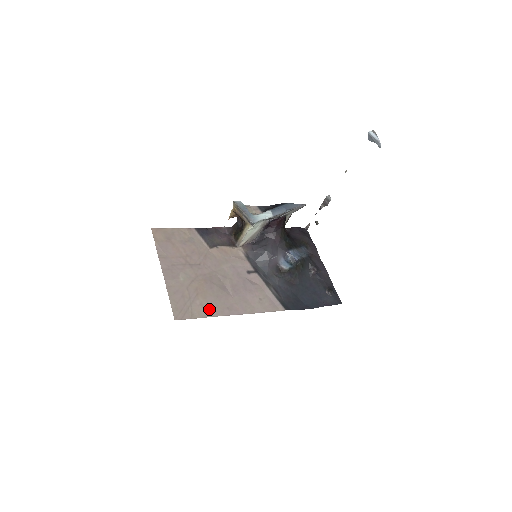
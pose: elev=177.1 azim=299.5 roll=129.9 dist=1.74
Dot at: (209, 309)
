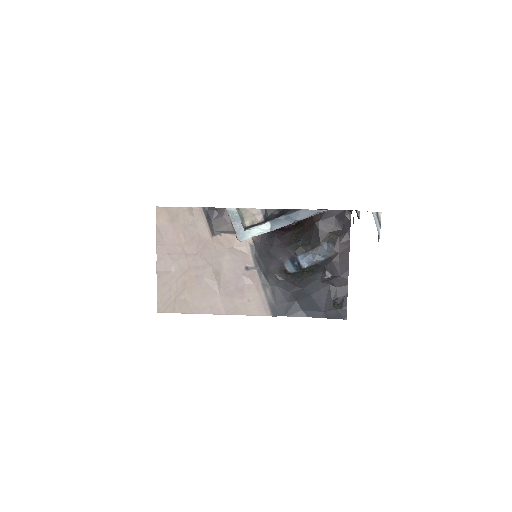
Dot at: (191, 306)
